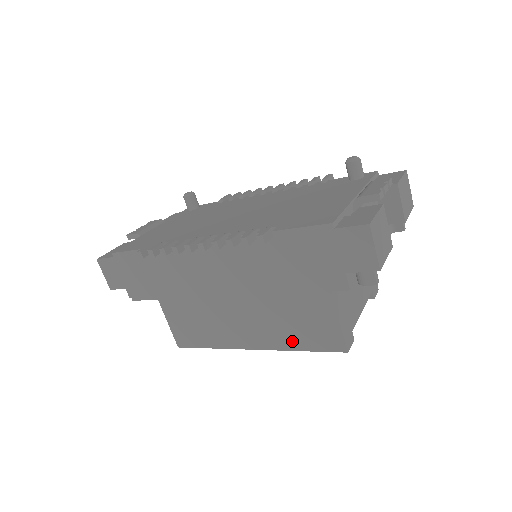
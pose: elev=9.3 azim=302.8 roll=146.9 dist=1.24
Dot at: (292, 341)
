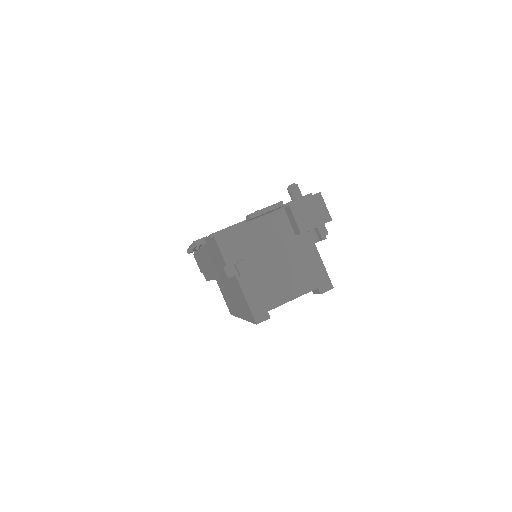
Dot at: (245, 314)
